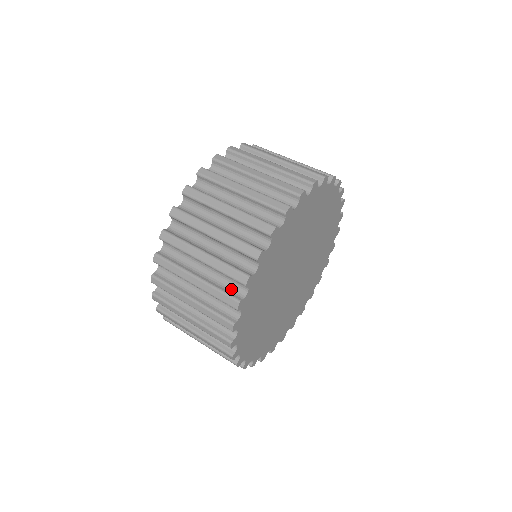
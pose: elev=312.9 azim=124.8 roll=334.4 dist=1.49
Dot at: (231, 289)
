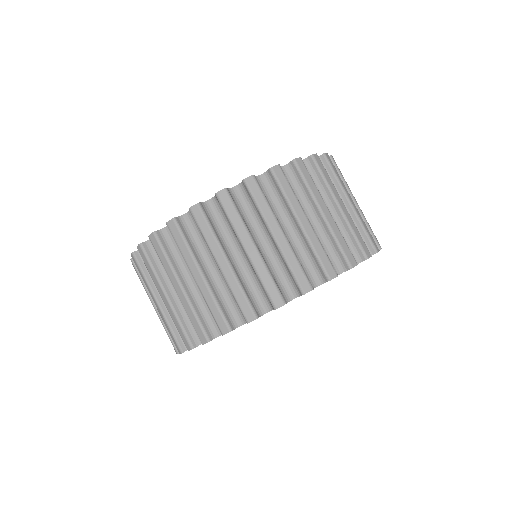
Dot at: (279, 284)
